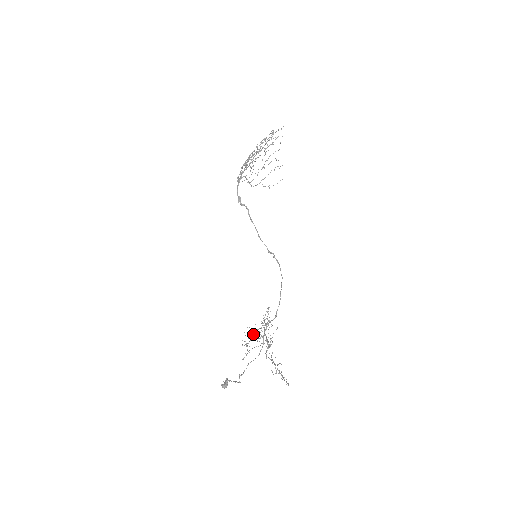
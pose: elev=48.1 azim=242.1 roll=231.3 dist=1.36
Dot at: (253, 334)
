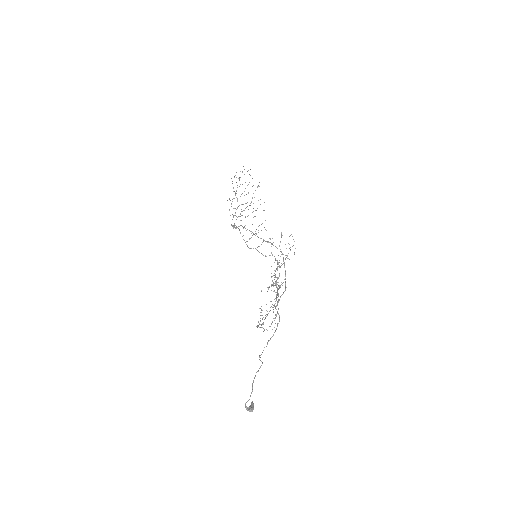
Dot at: occluded
